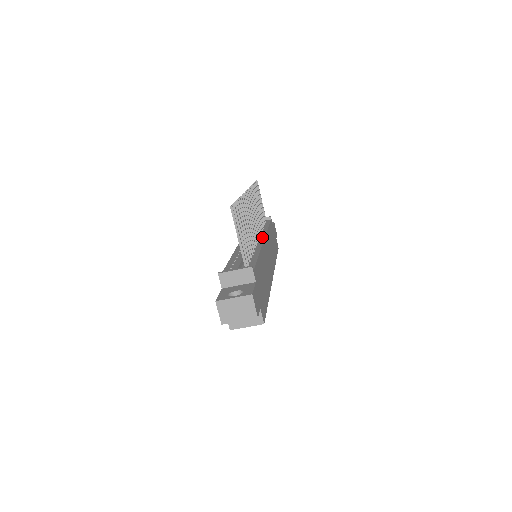
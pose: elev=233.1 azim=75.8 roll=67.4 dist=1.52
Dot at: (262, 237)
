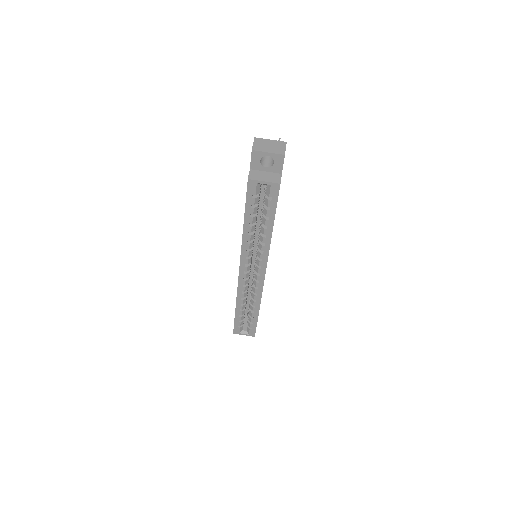
Dot at: occluded
